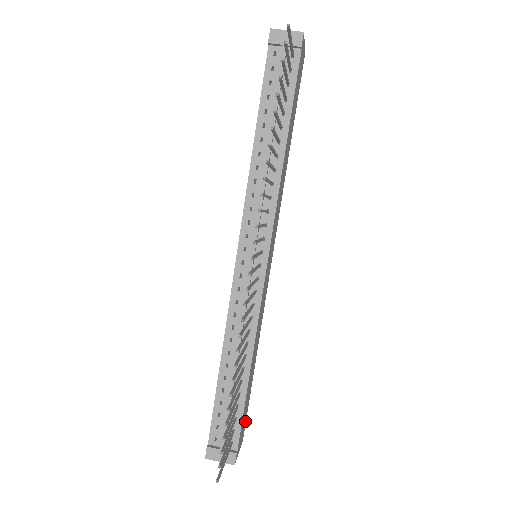
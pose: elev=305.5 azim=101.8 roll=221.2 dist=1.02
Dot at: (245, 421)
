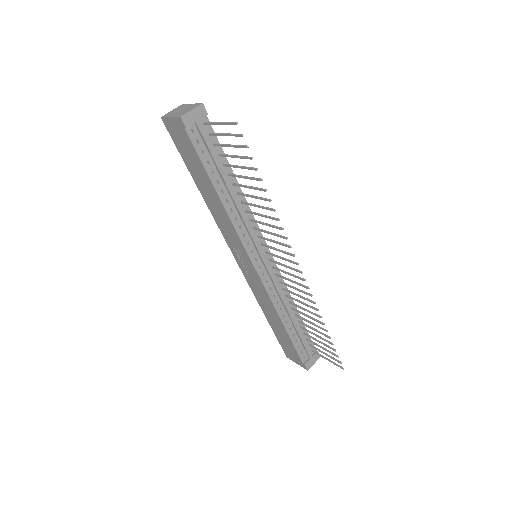
Dot at: occluded
